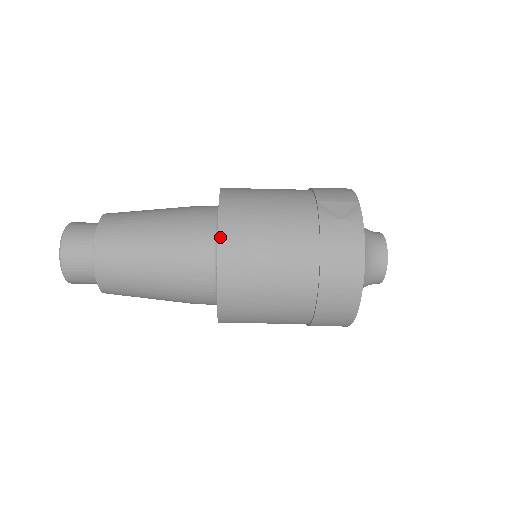
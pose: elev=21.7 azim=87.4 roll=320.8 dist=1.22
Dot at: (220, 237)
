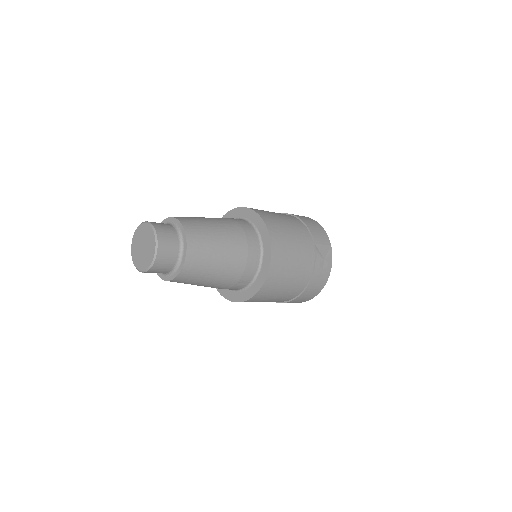
Dot at: (271, 269)
